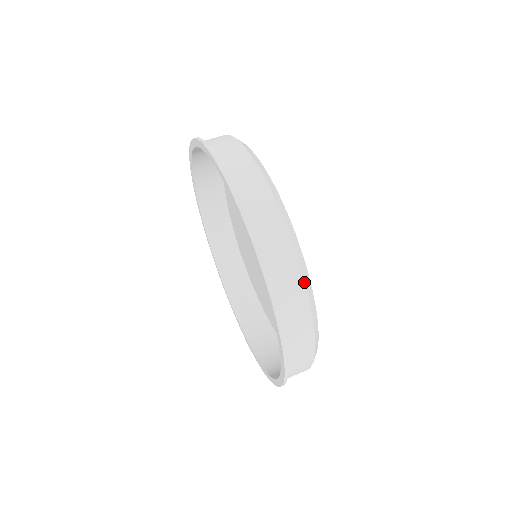
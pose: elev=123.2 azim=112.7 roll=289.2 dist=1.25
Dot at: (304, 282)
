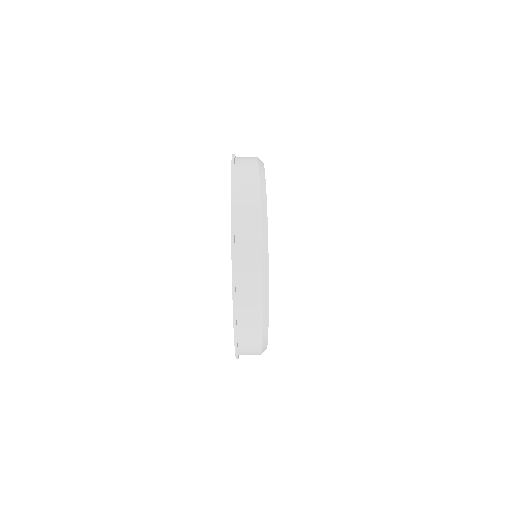
Dot at: (262, 279)
